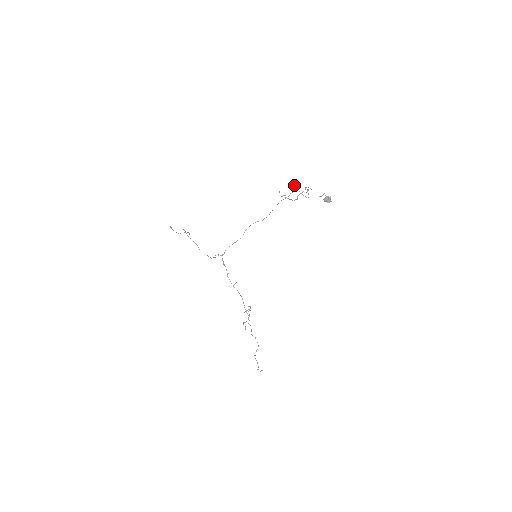
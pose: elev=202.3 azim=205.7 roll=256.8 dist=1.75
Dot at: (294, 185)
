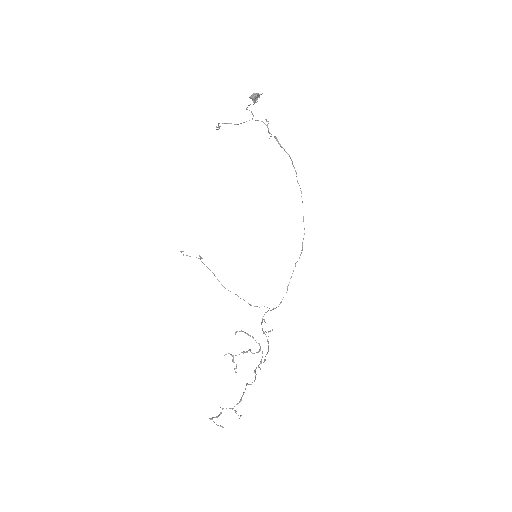
Dot at: (276, 140)
